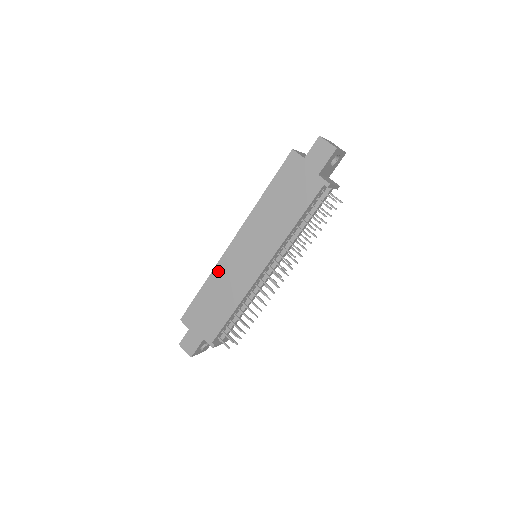
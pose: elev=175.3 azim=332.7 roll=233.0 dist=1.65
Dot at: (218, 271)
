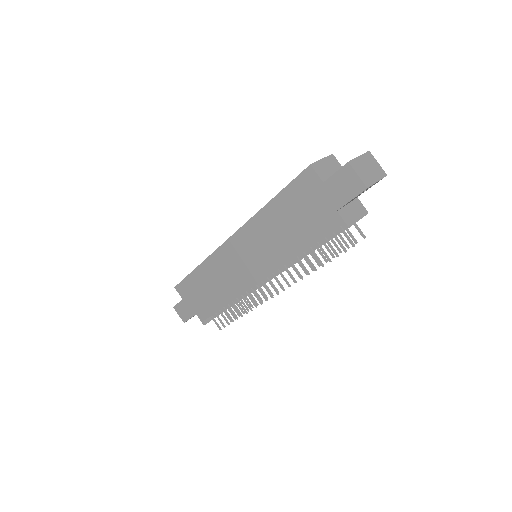
Dot at: (212, 261)
